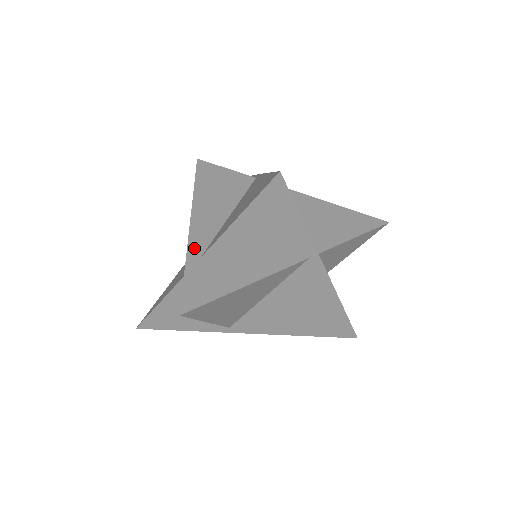
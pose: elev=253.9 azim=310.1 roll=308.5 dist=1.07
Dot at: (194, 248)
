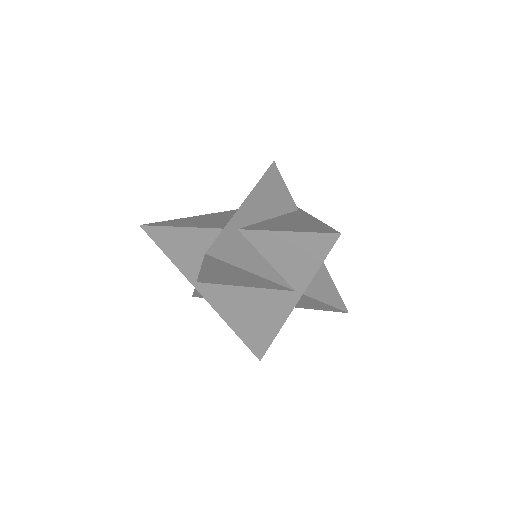
Dot at: (238, 219)
